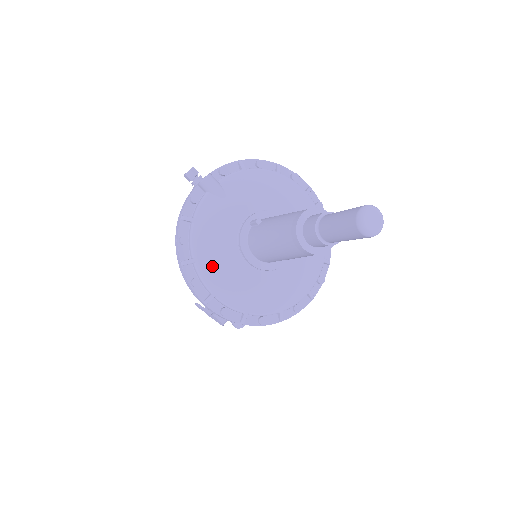
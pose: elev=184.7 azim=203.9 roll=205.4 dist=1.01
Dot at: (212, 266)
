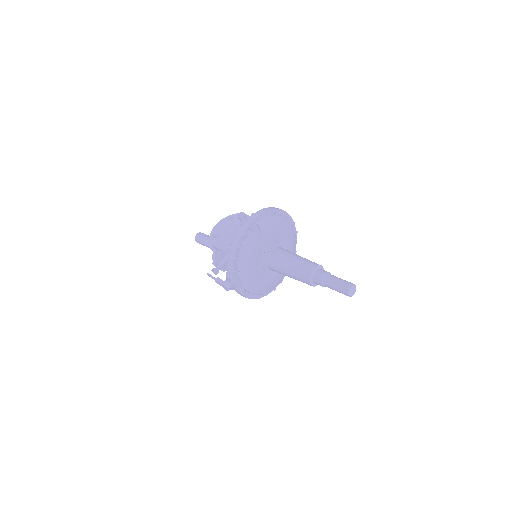
Dot at: (248, 273)
